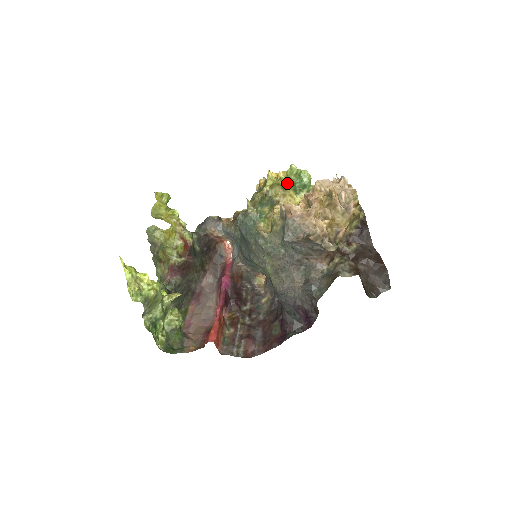
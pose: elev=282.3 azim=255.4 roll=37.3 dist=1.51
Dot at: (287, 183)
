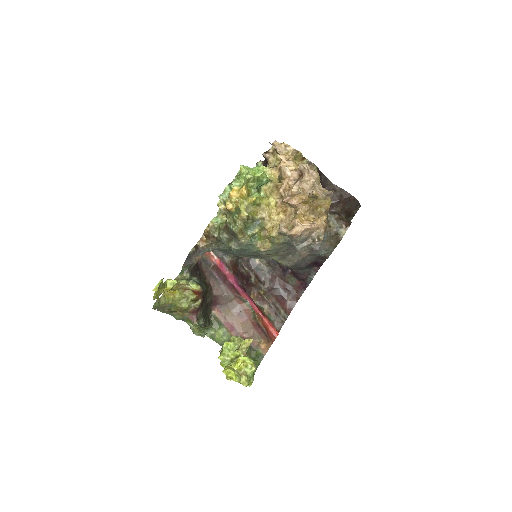
Dot at: (256, 196)
